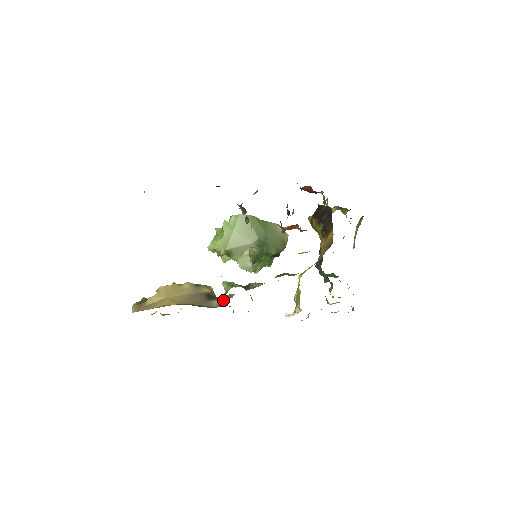
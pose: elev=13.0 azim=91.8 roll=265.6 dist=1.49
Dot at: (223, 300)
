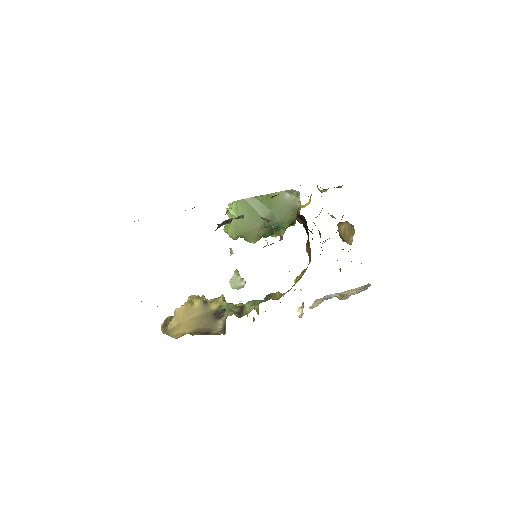
Dot at: (225, 323)
